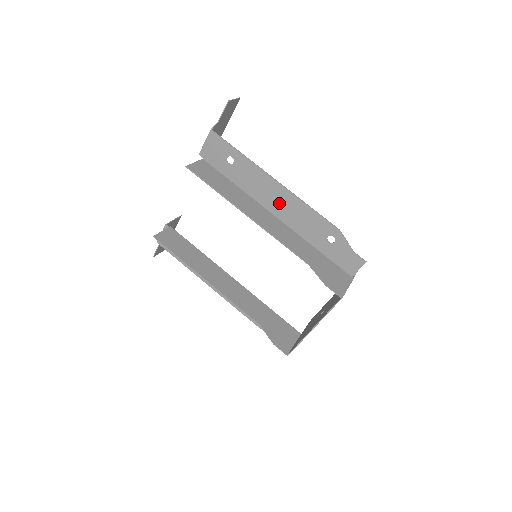
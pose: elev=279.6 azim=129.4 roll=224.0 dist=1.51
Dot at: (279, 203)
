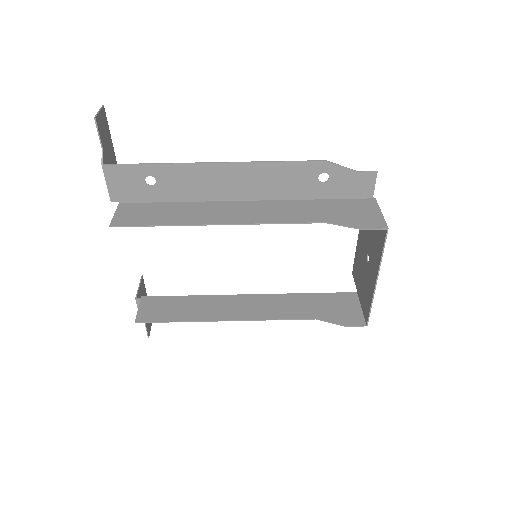
Dot at: (239, 184)
